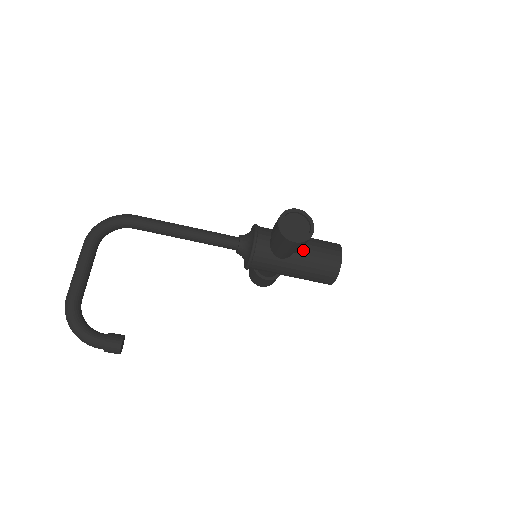
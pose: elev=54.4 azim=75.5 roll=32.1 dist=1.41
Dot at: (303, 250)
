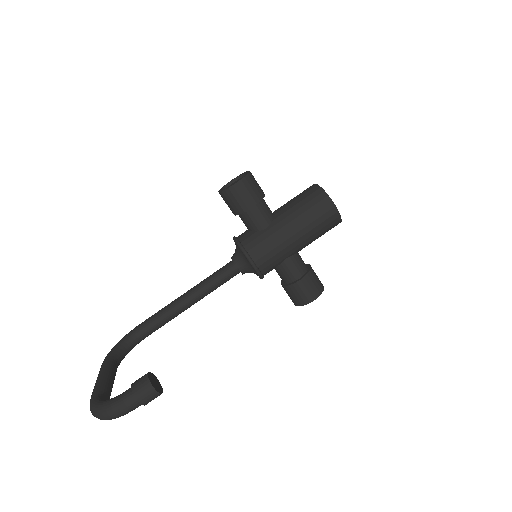
Dot at: (280, 209)
